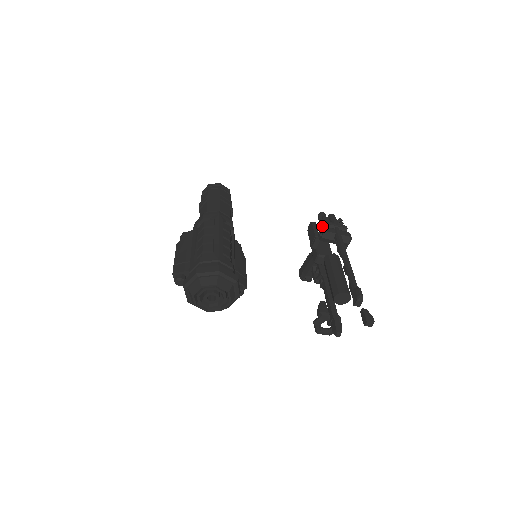
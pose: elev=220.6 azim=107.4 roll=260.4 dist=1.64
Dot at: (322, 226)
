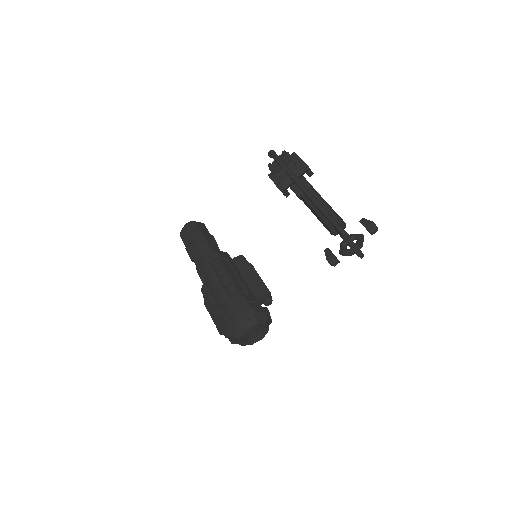
Dot at: (276, 177)
